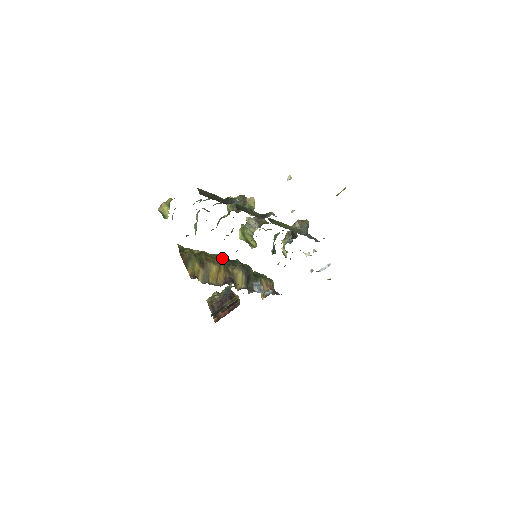
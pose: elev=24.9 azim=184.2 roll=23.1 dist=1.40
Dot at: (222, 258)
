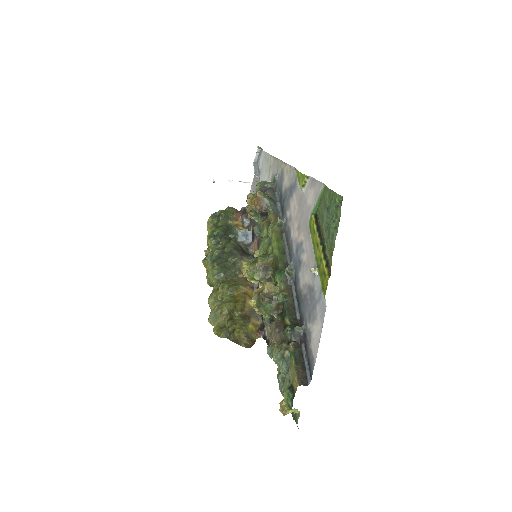
Dot at: (221, 276)
